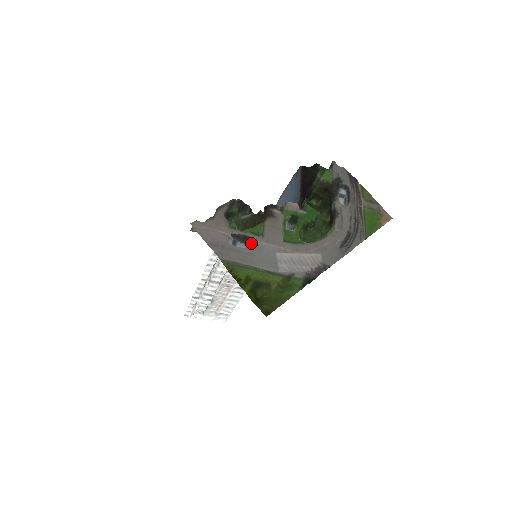
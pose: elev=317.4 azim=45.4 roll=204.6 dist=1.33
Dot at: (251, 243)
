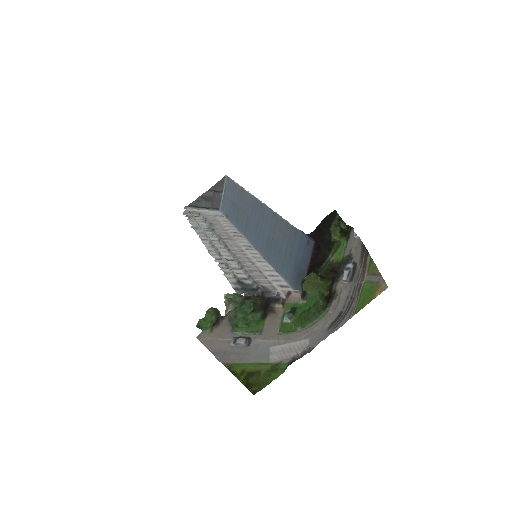
Dot at: (250, 342)
